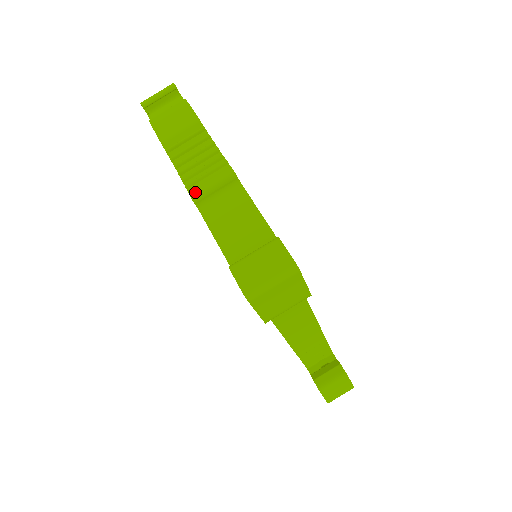
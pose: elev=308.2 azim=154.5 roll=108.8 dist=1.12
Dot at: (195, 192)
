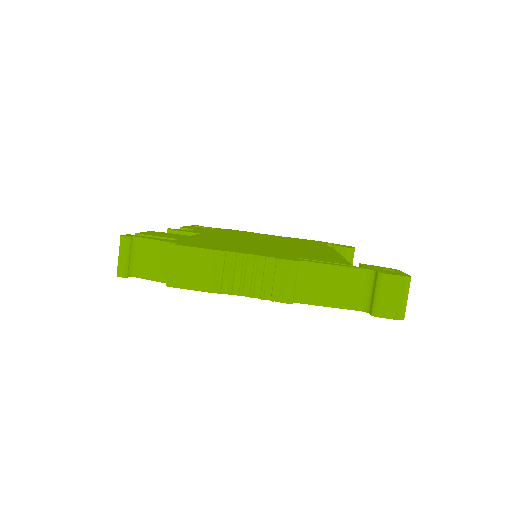
Dot at: (286, 298)
